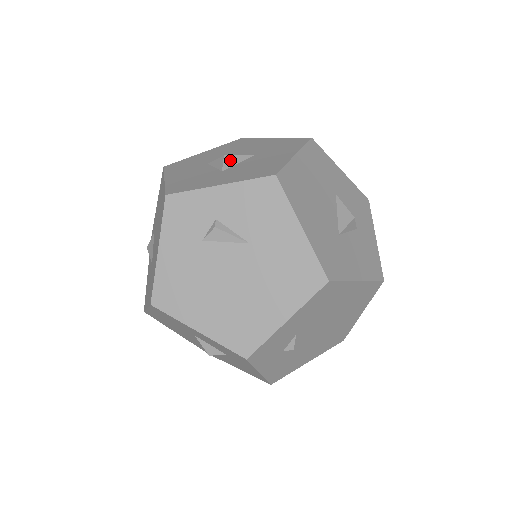
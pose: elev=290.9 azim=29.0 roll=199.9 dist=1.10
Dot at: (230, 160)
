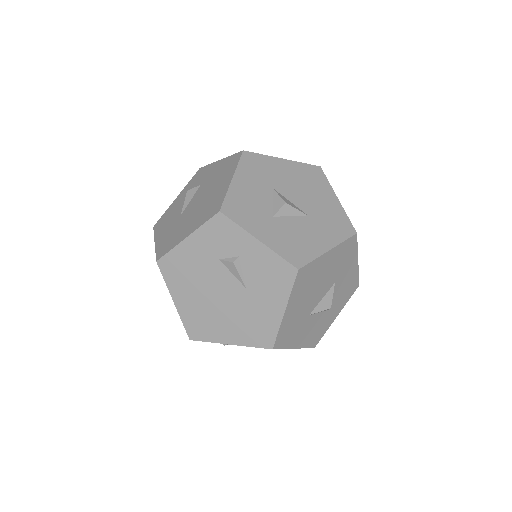
Dot at: (287, 210)
